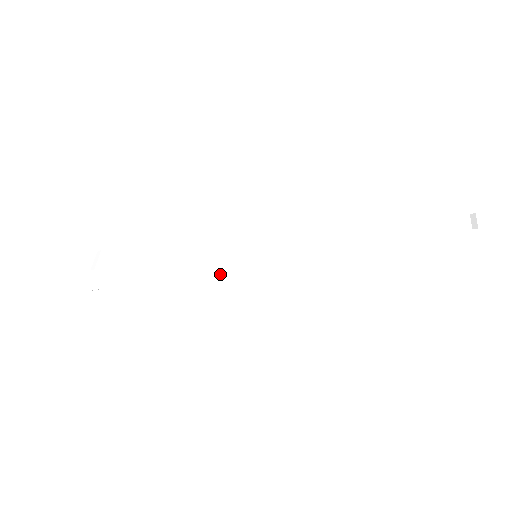
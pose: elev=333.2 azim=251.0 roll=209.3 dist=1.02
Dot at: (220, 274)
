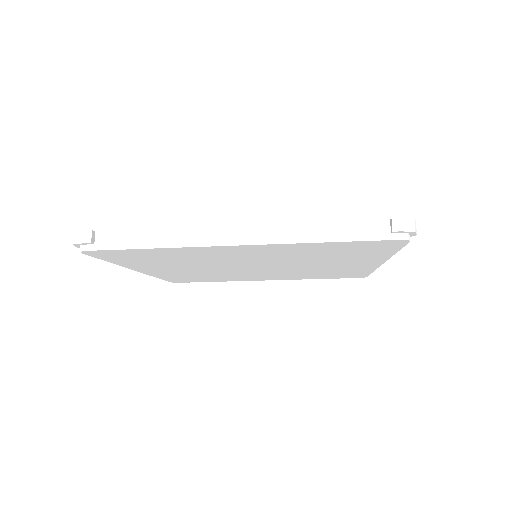
Dot at: (159, 245)
